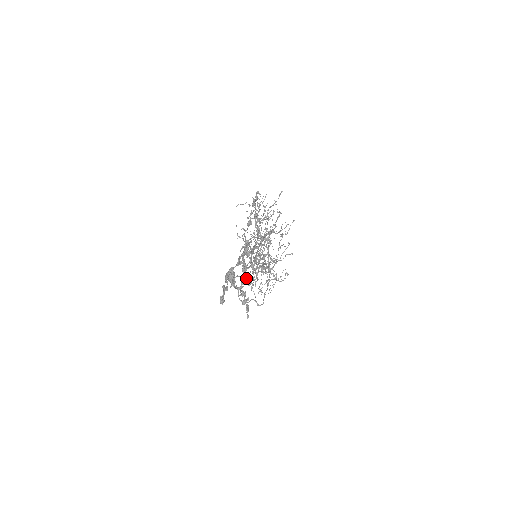
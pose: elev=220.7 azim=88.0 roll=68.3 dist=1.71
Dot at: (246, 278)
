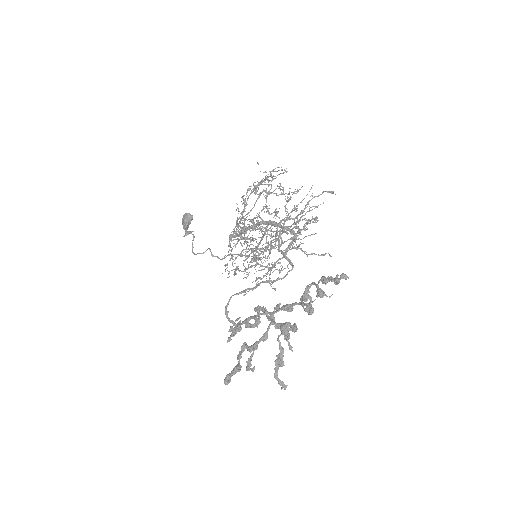
Dot at: (255, 326)
